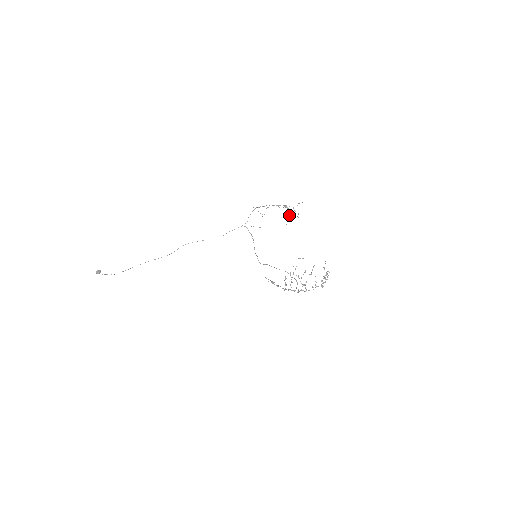
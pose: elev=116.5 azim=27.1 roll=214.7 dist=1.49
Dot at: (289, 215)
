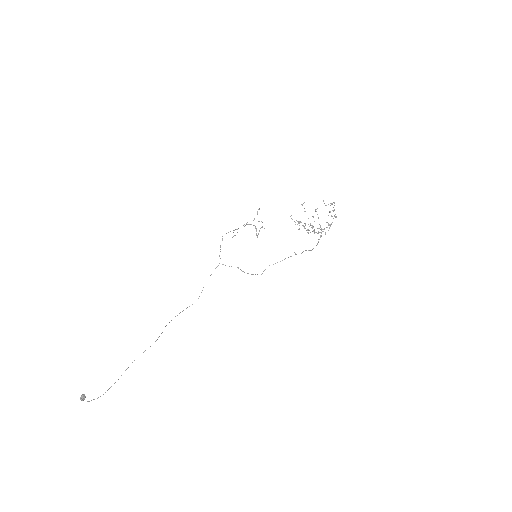
Dot at: (255, 227)
